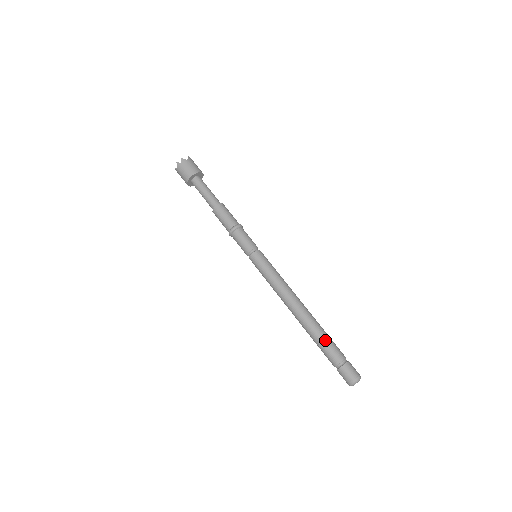
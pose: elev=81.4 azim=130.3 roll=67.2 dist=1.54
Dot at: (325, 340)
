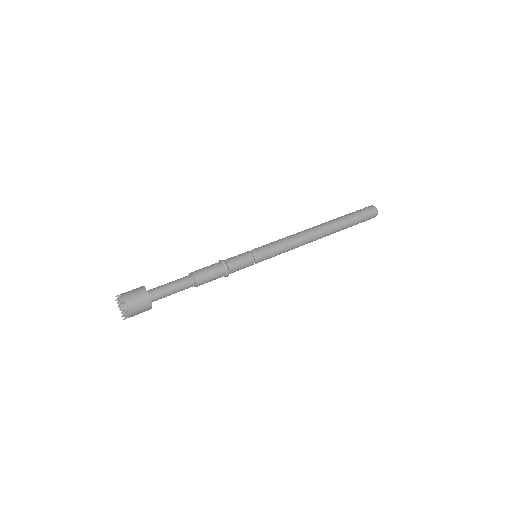
Dot at: (346, 222)
